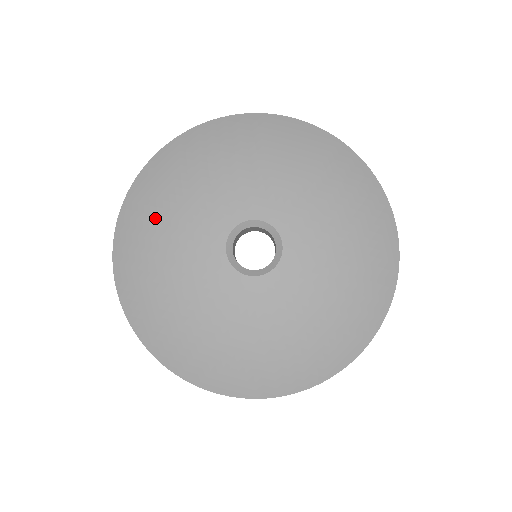
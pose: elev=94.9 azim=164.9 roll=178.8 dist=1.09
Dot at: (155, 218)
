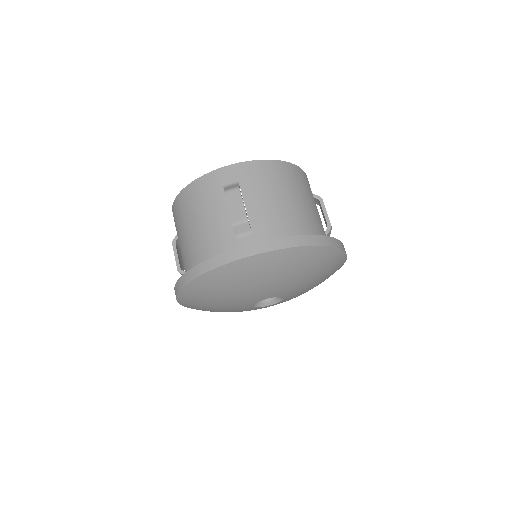
Dot at: (260, 277)
